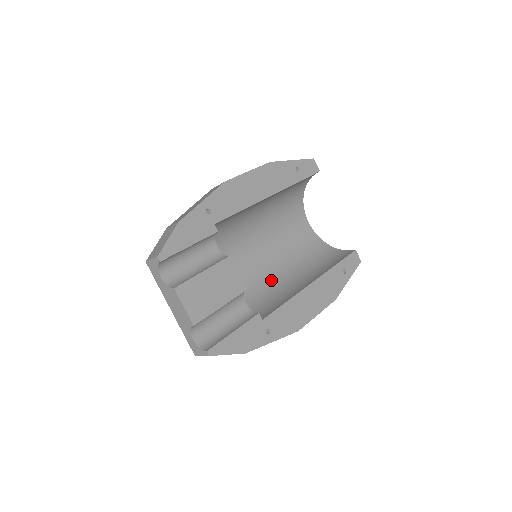
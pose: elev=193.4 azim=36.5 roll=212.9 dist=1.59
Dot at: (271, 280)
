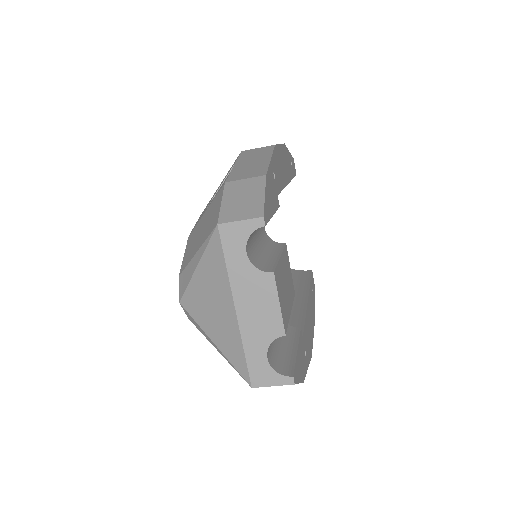
Dot at: occluded
